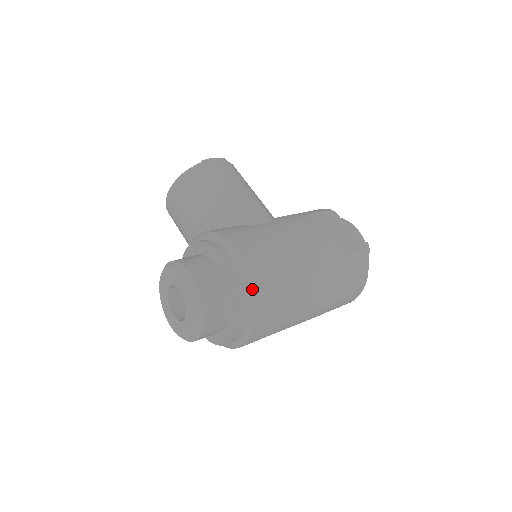
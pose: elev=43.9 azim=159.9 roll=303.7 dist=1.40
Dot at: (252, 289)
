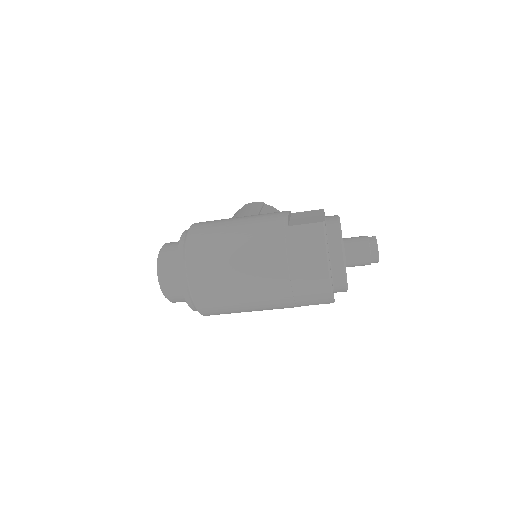
Dot at: (186, 242)
